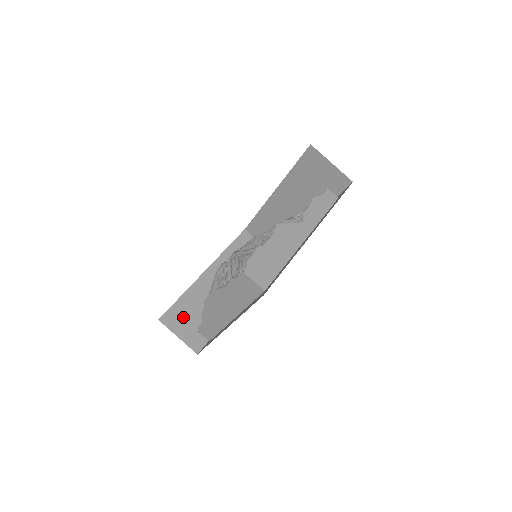
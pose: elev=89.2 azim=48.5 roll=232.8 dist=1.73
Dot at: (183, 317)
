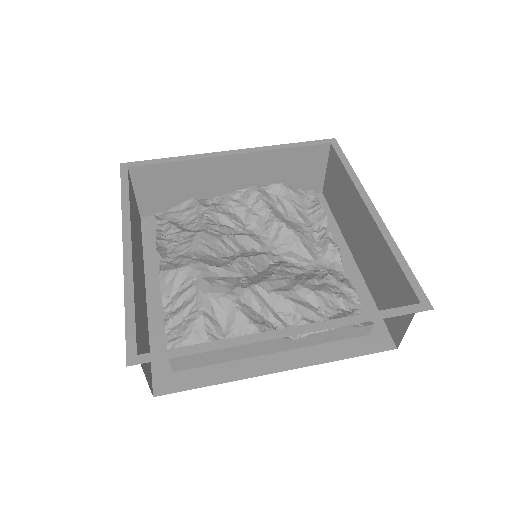
Dot at: (158, 181)
